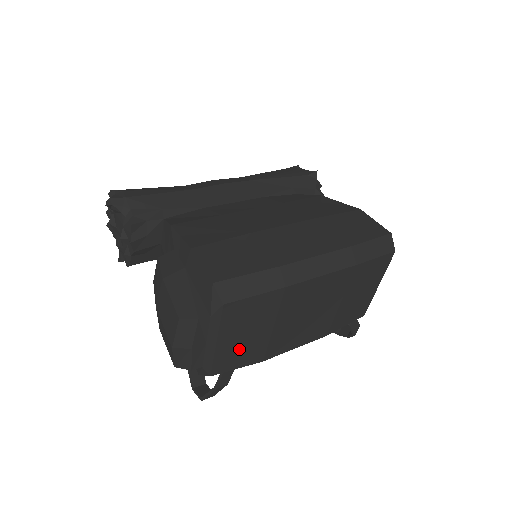
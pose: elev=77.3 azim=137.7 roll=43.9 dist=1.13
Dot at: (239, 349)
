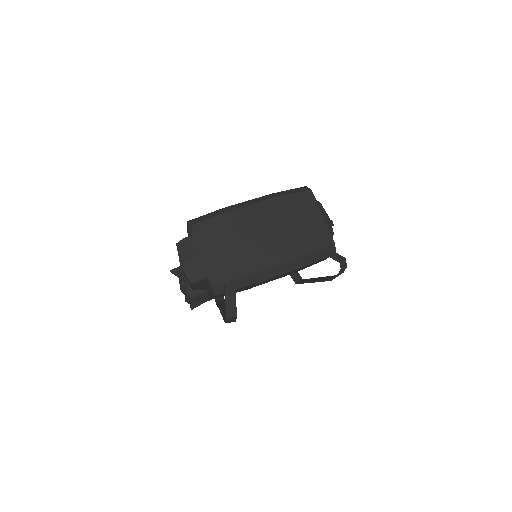
Dot at: (225, 261)
